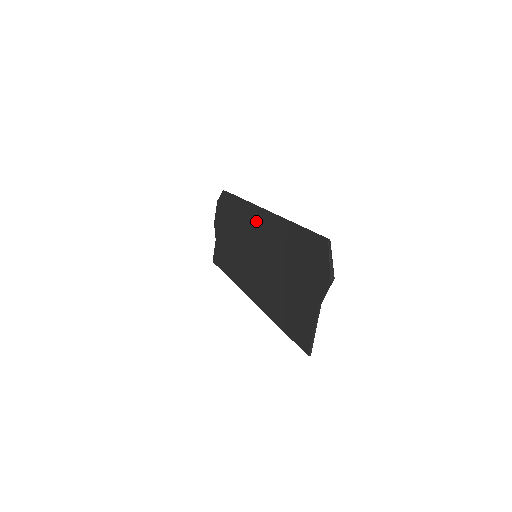
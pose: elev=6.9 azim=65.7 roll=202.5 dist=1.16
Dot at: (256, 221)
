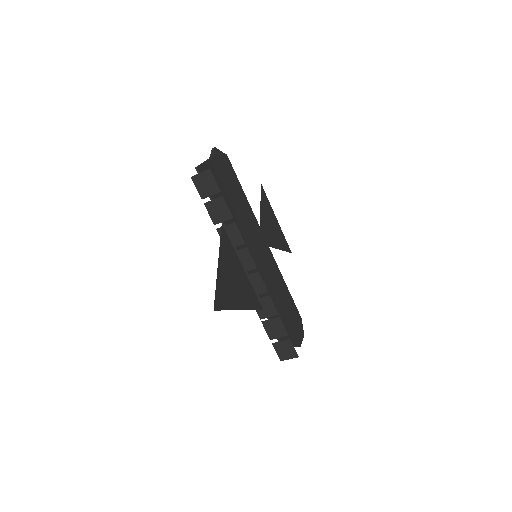
Dot at: (265, 252)
